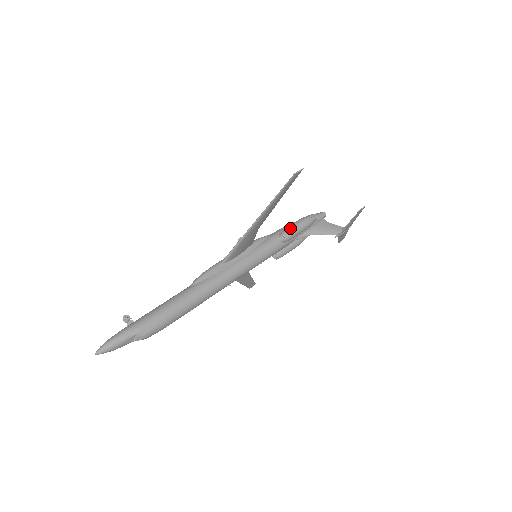
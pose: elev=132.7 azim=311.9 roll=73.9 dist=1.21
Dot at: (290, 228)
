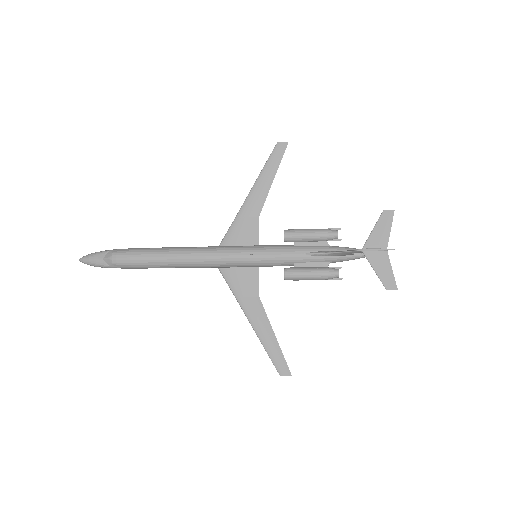
Dot at: (297, 230)
